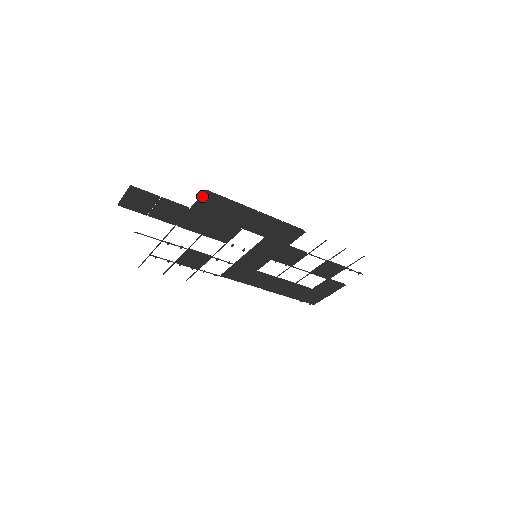
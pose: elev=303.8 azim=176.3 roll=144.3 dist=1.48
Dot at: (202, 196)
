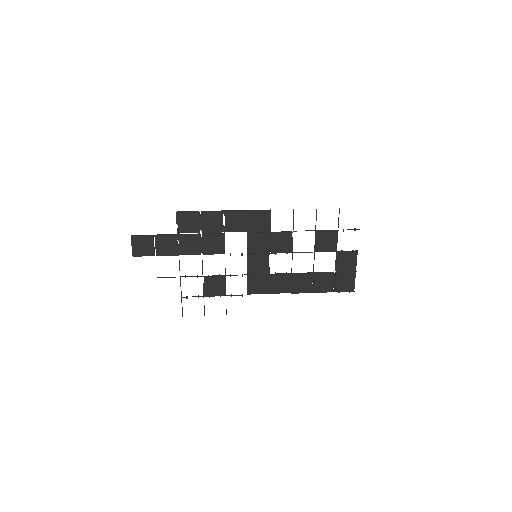
Dot at: (177, 217)
